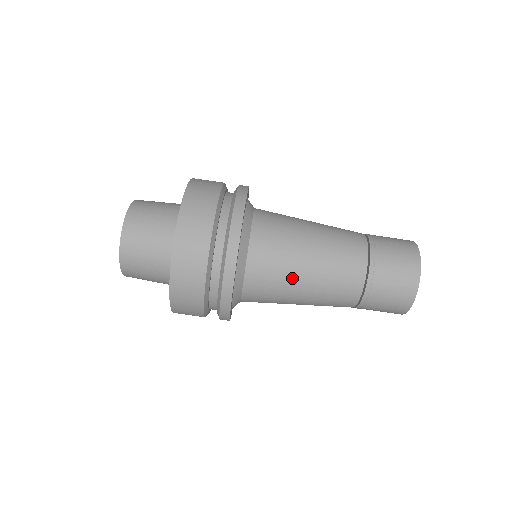
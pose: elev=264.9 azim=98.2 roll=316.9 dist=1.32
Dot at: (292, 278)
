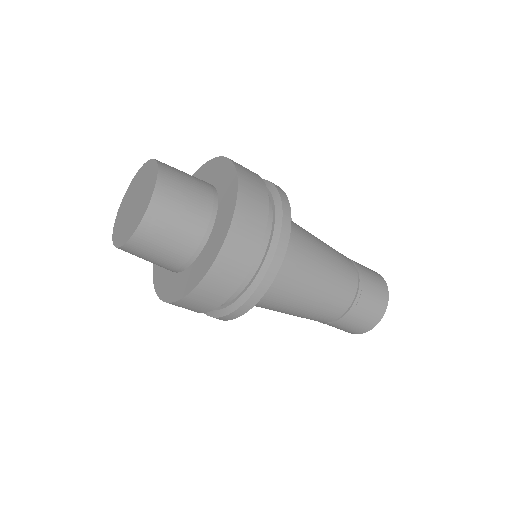
Dot at: (297, 298)
